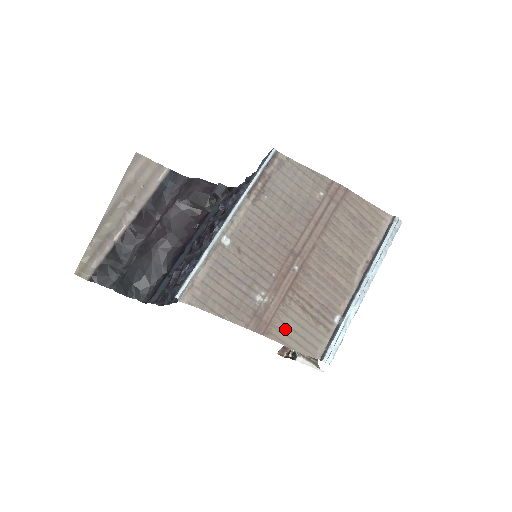
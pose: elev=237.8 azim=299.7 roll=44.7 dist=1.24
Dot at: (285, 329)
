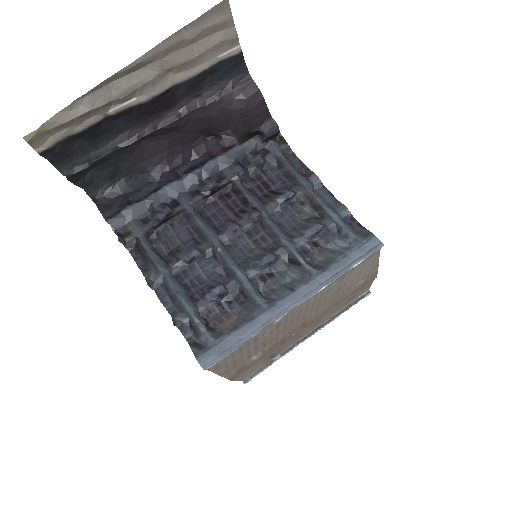
Dot at: (246, 371)
